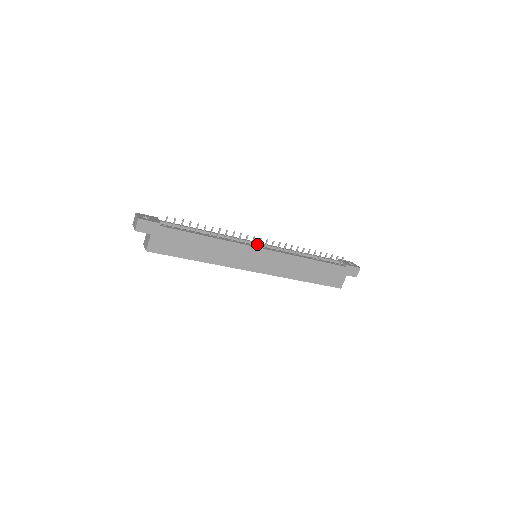
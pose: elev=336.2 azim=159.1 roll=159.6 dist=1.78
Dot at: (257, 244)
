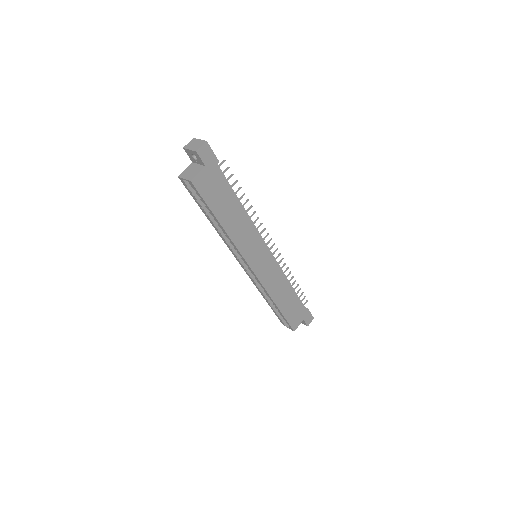
Dot at: occluded
